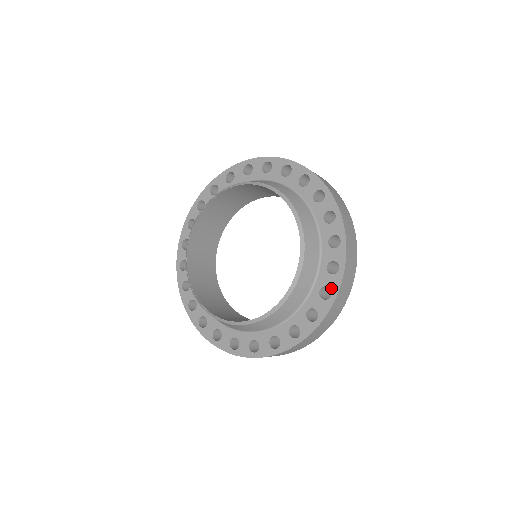
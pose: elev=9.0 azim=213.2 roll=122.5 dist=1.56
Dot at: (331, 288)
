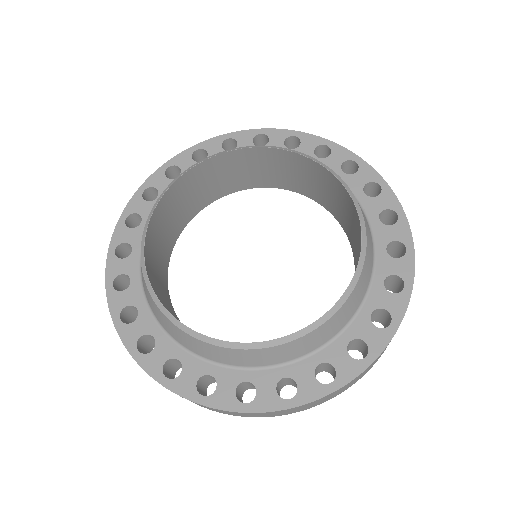
Dot at: (401, 276)
